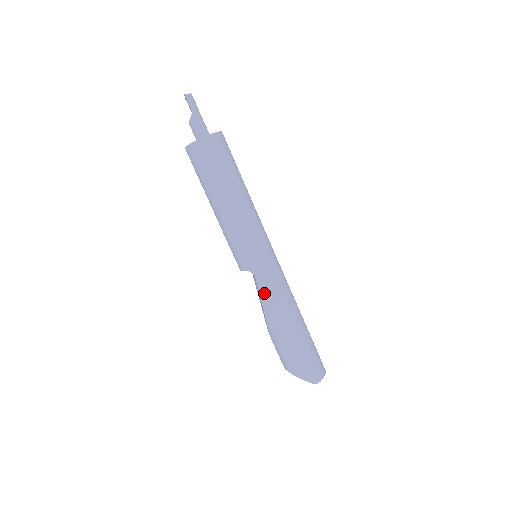
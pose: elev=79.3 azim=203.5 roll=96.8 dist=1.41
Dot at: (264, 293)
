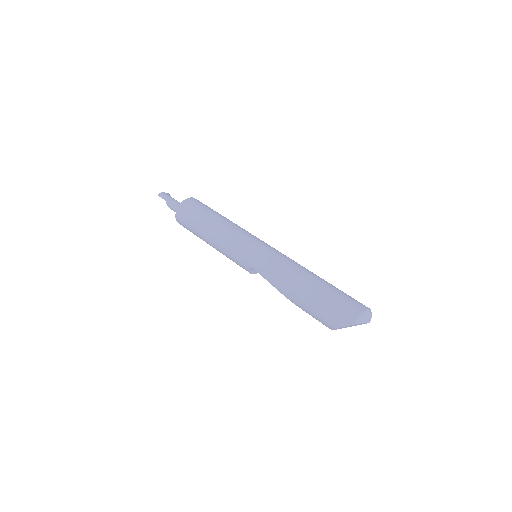
Dot at: (267, 276)
